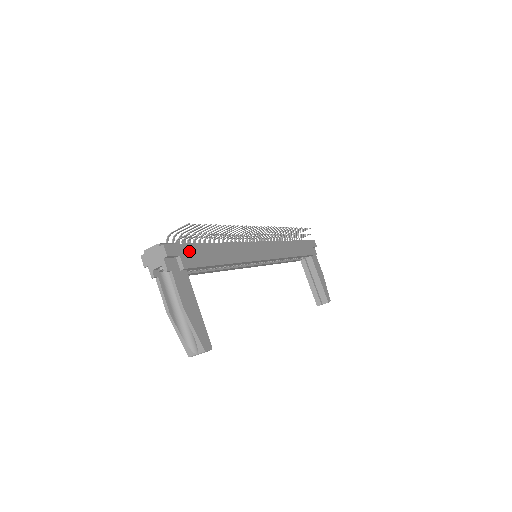
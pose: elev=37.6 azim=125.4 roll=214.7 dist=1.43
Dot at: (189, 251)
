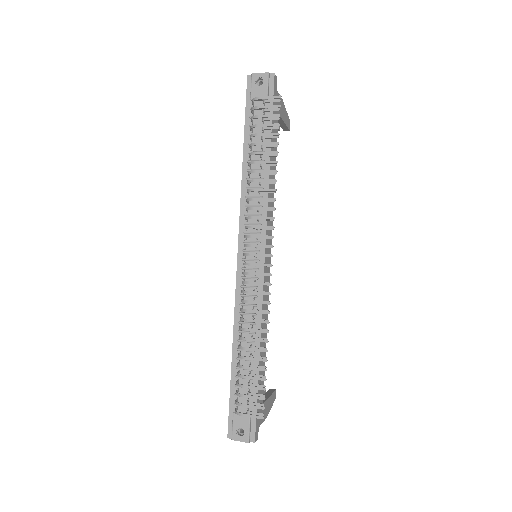
Dot at: occluded
